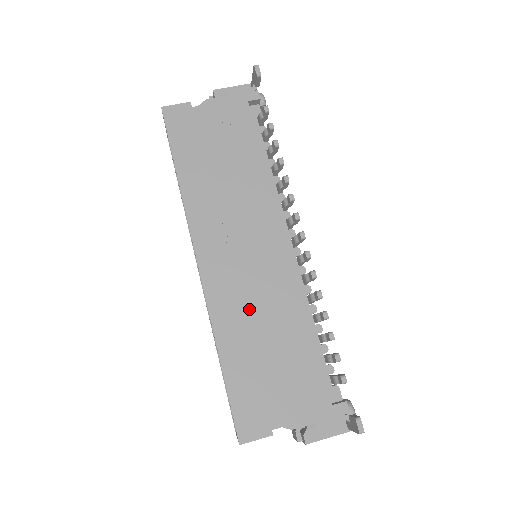
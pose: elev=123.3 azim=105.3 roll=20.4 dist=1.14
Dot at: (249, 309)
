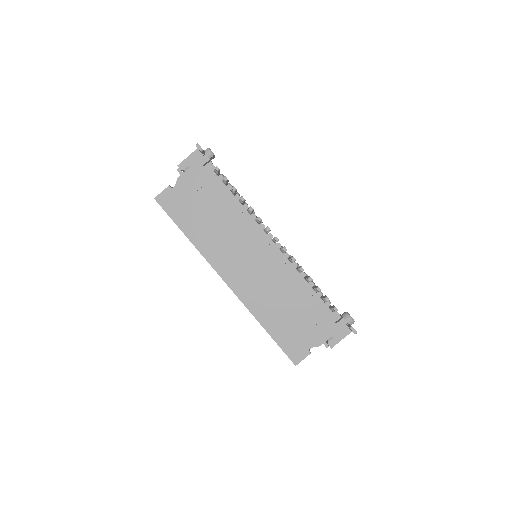
Dot at: (267, 294)
